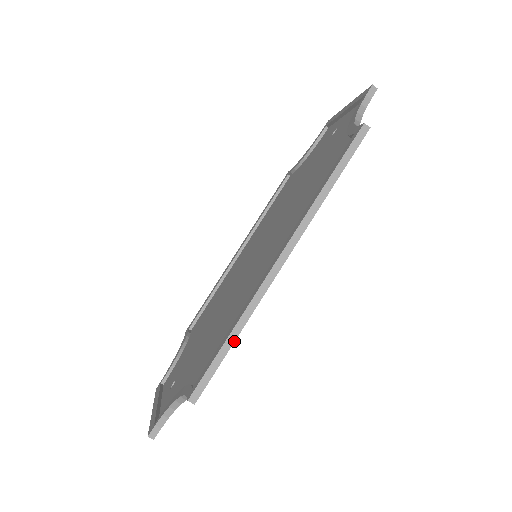
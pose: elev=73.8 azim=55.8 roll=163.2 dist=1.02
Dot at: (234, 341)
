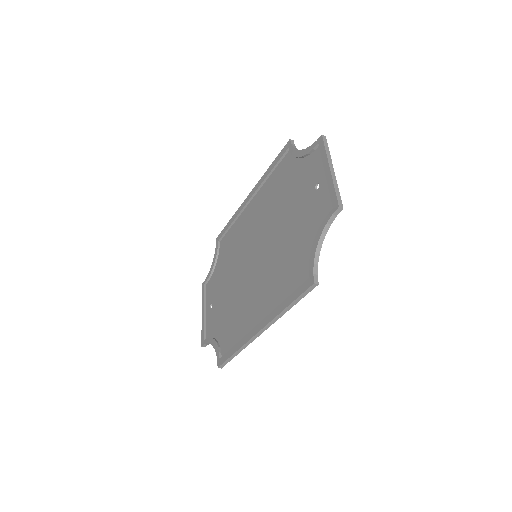
Dot at: occluded
